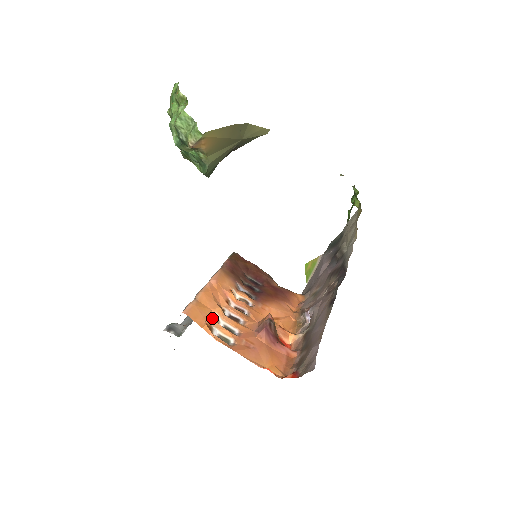
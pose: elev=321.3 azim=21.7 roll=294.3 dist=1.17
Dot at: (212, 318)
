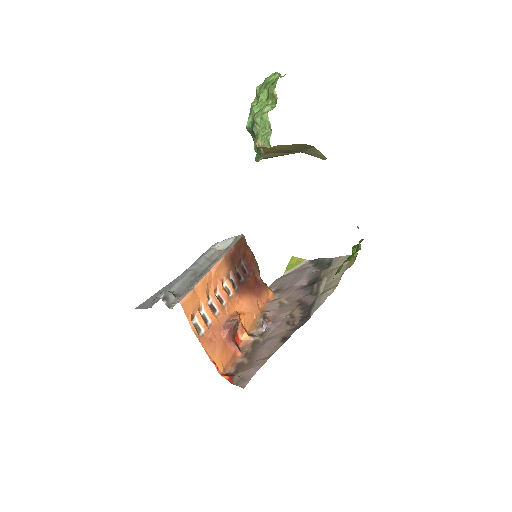
Dot at: (198, 308)
